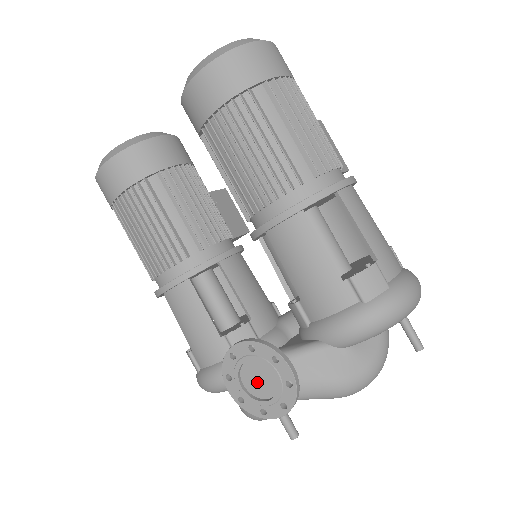
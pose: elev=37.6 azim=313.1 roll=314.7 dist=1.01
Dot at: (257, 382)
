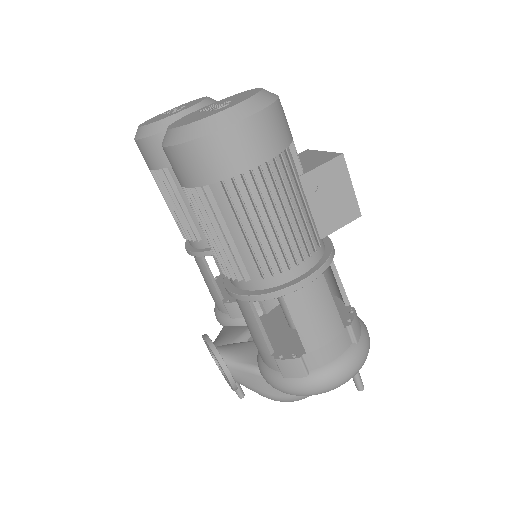
Dot at: occluded
